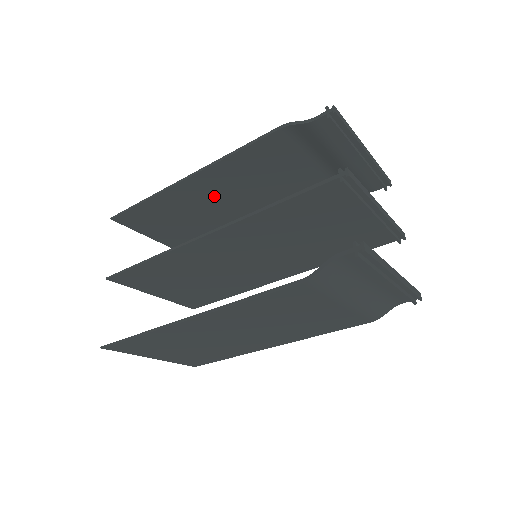
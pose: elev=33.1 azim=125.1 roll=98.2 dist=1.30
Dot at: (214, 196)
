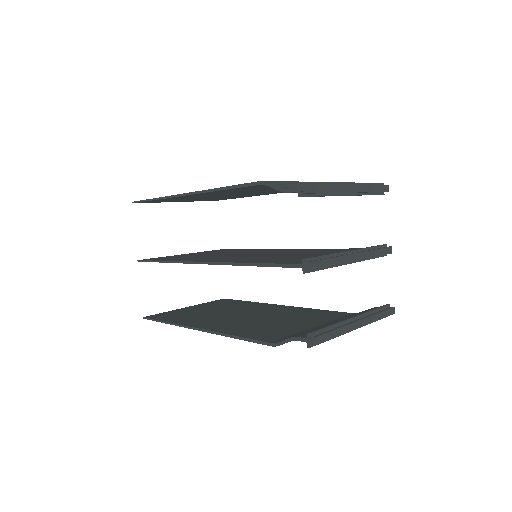
Dot at: occluded
